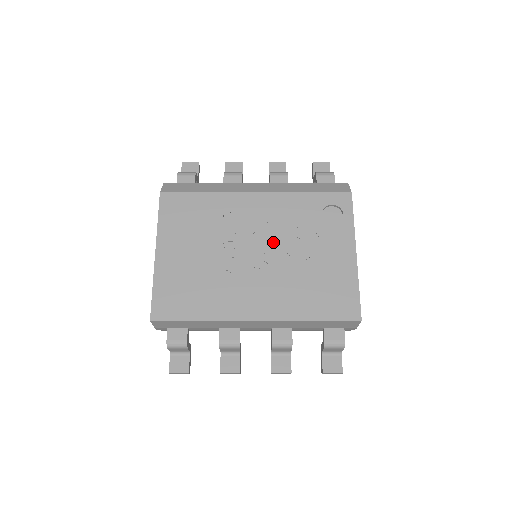
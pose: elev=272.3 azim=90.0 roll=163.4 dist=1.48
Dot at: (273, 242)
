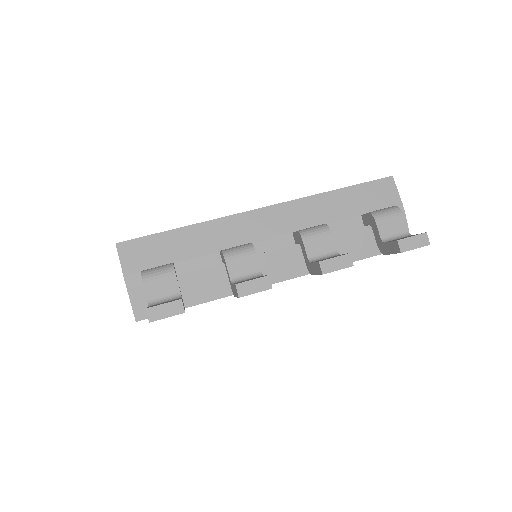
Dot at: occluded
